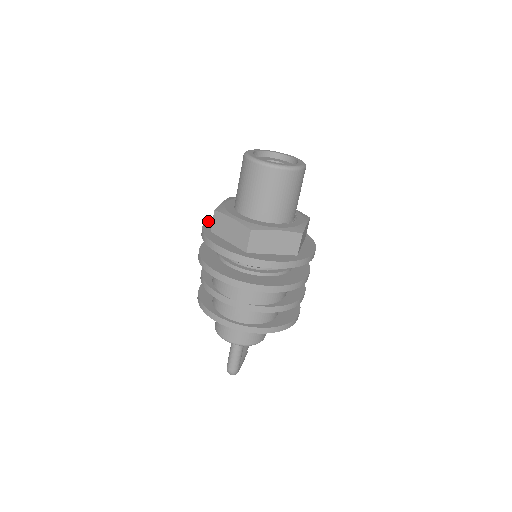
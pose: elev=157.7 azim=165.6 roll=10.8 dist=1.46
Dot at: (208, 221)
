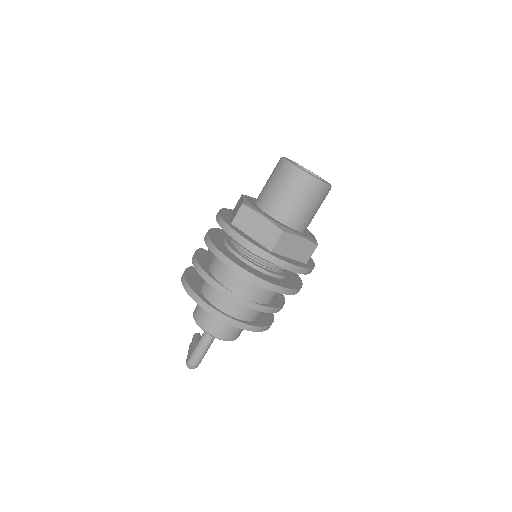
Dot at: (221, 212)
